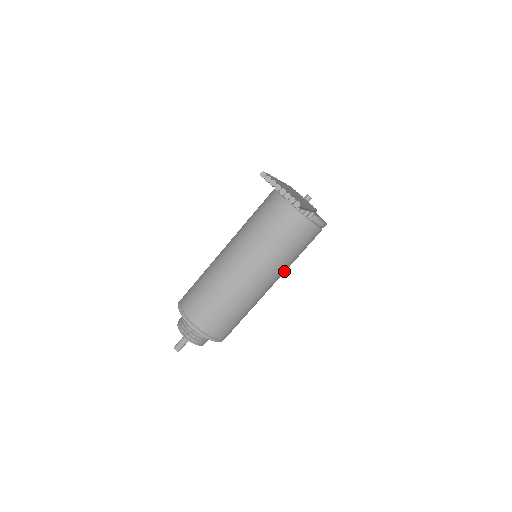
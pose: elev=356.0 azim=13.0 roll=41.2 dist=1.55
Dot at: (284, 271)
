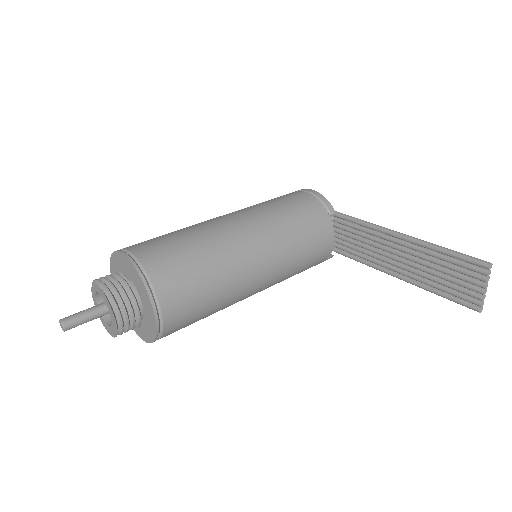
Dot at: occluded
